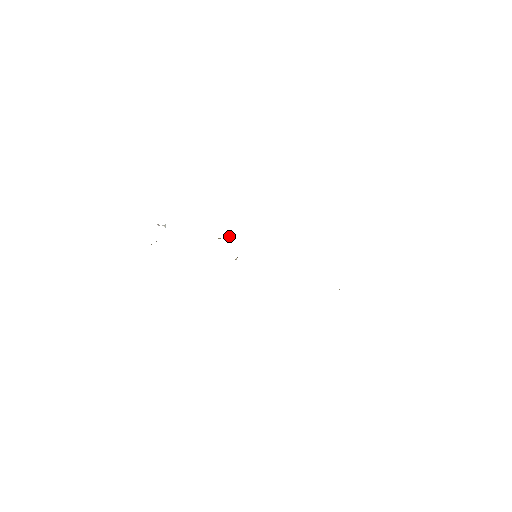
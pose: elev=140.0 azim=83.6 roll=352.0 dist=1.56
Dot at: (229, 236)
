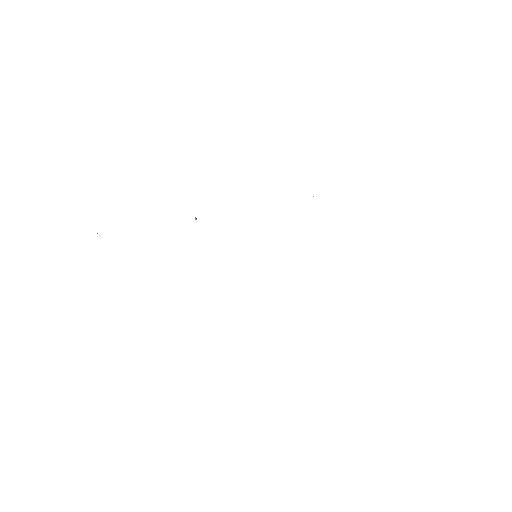
Dot at: (196, 219)
